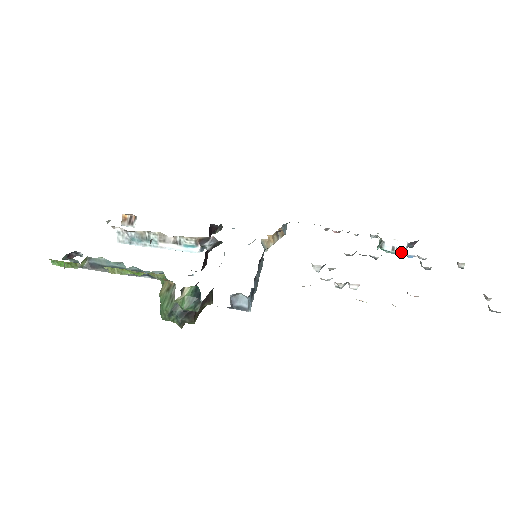
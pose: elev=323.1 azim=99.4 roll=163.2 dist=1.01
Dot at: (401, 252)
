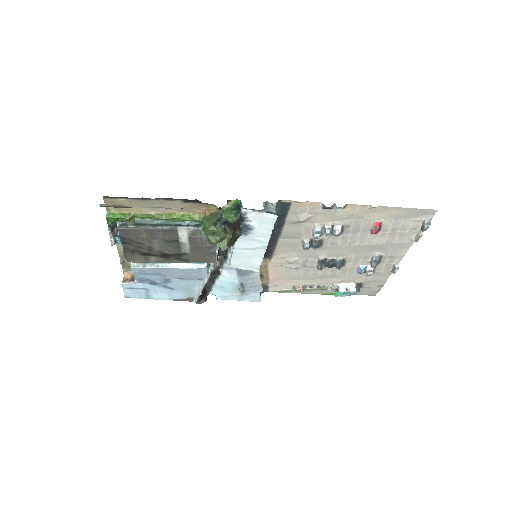
Dot at: (353, 291)
